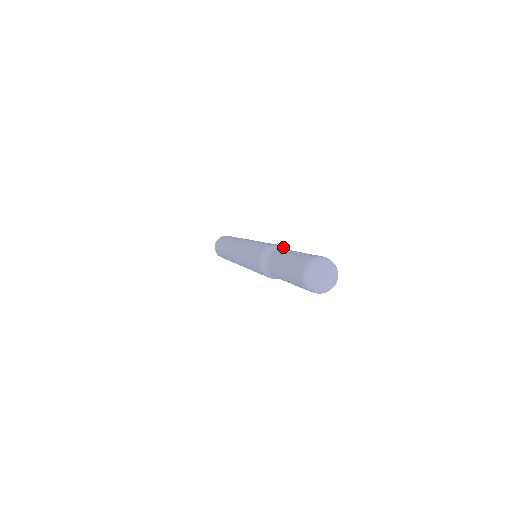
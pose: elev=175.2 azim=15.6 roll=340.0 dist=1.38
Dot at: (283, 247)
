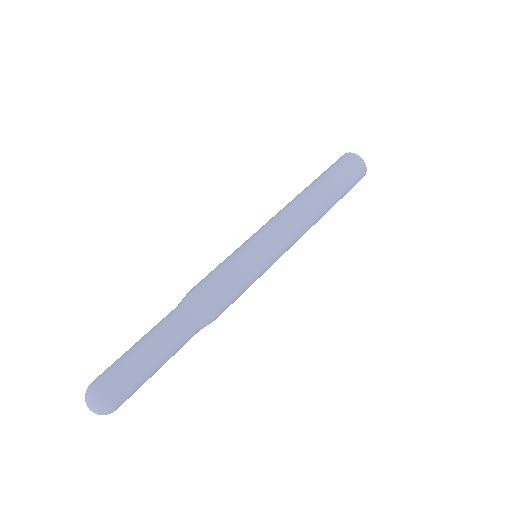
Dot at: (191, 302)
